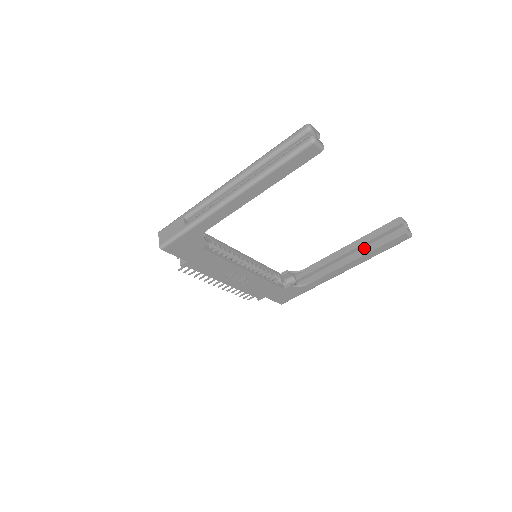
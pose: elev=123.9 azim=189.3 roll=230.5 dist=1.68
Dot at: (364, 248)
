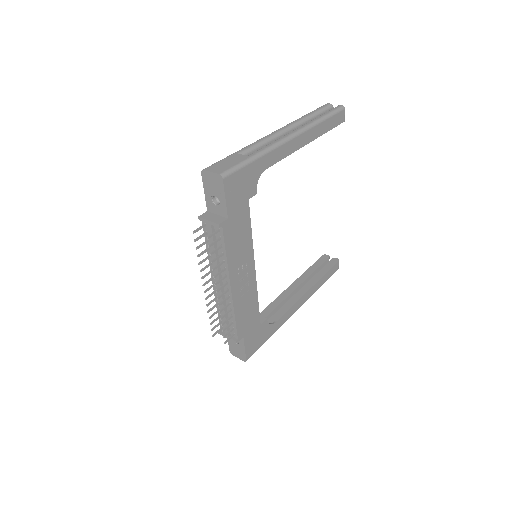
Dot at: (312, 279)
